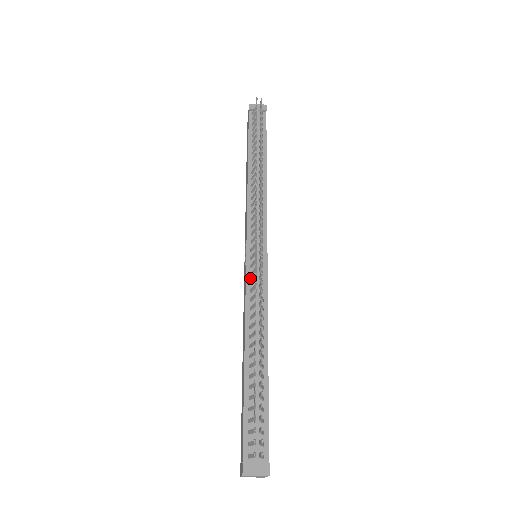
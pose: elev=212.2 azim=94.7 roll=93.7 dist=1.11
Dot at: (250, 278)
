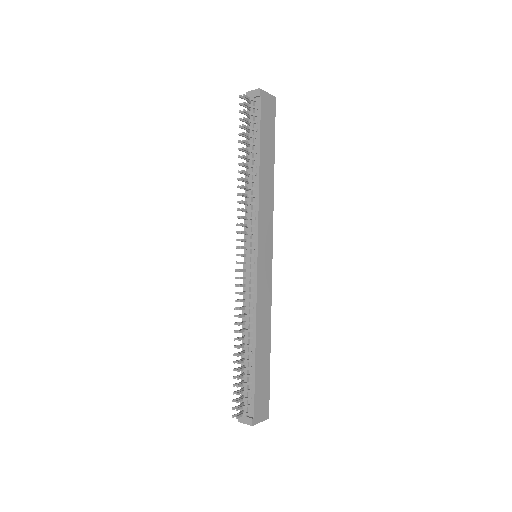
Dot at: (246, 281)
